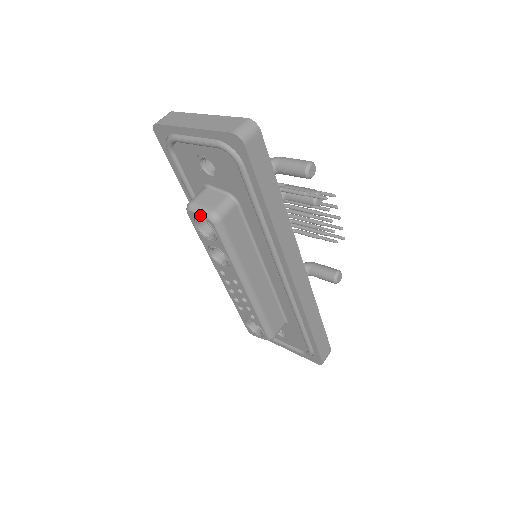
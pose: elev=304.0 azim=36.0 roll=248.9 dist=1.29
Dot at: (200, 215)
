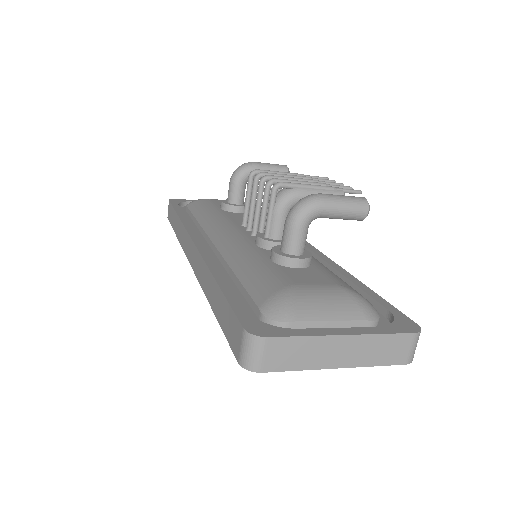
Dot at: occluded
